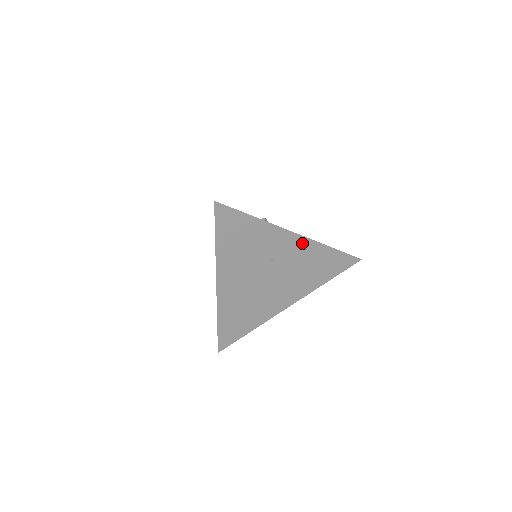
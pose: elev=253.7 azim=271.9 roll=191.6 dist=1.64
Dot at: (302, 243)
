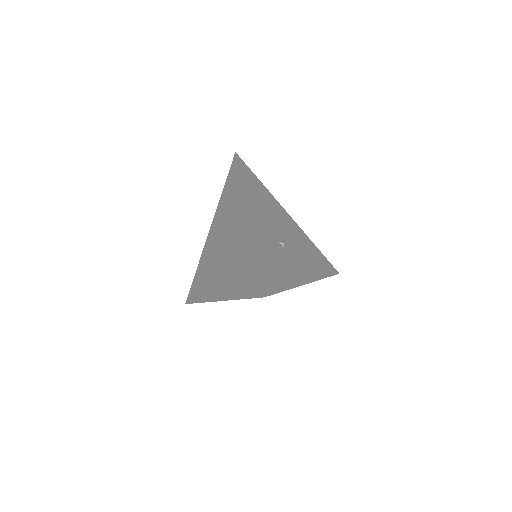
Dot at: occluded
